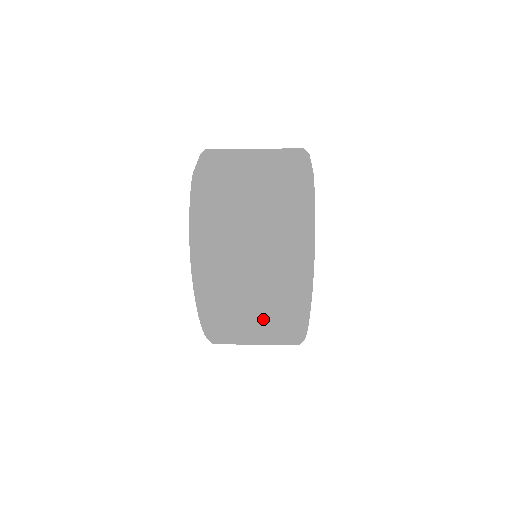
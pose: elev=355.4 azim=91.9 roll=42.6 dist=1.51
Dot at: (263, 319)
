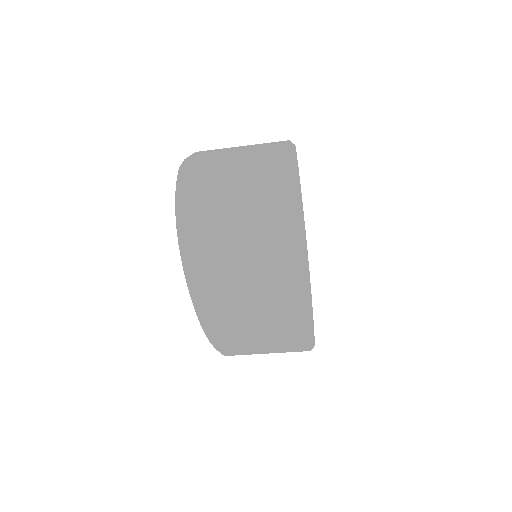
Dot at: (259, 305)
